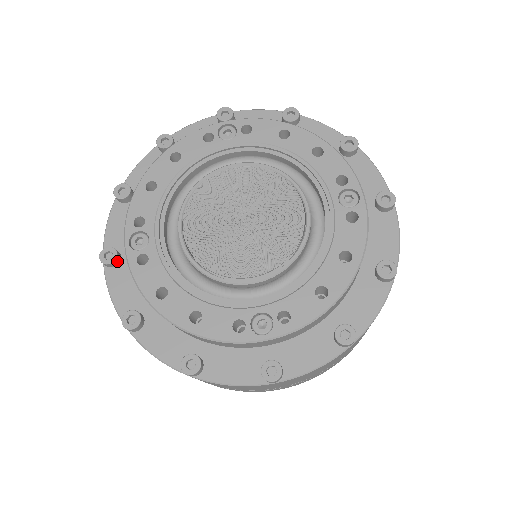
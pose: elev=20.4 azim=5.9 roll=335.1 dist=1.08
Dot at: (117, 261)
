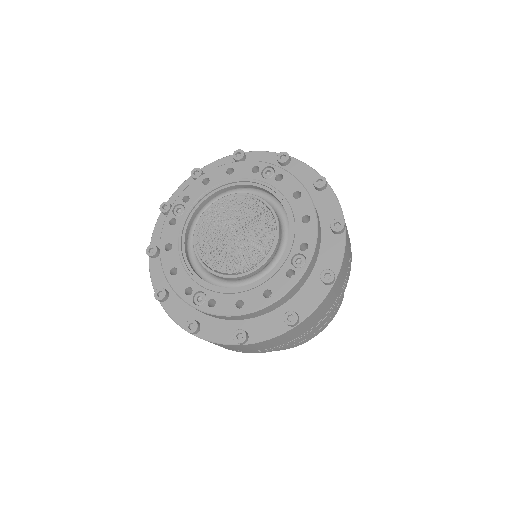
Dot at: (198, 324)
